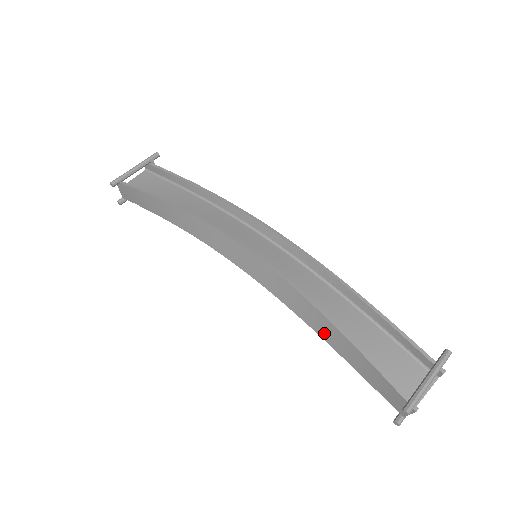
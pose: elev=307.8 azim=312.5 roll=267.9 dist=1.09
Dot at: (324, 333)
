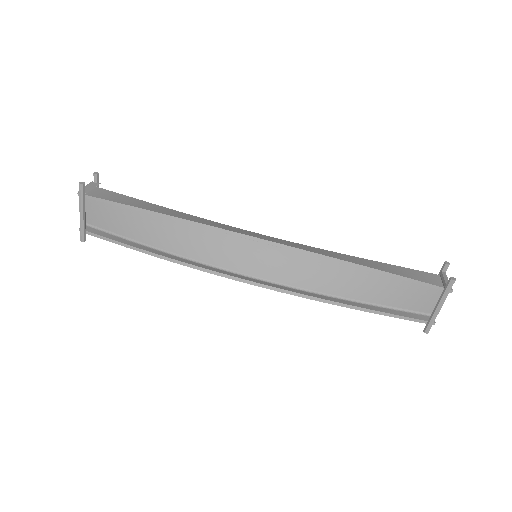
Dot at: occluded
